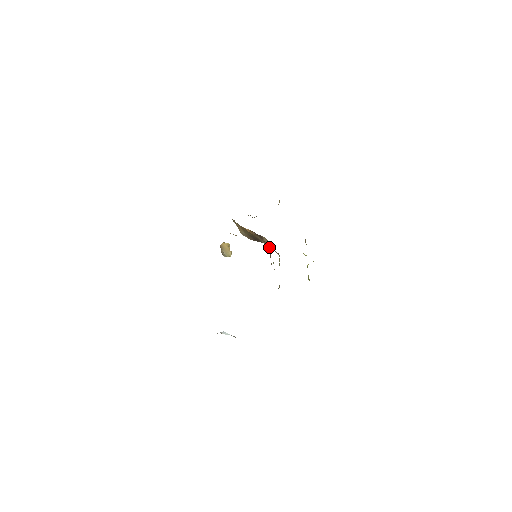
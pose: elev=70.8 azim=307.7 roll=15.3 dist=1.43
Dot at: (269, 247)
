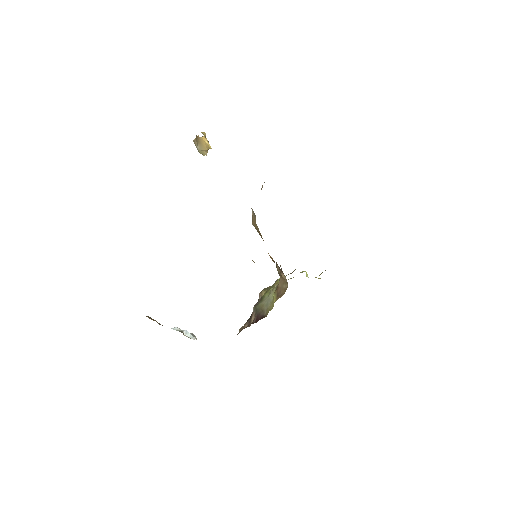
Dot at: (282, 277)
